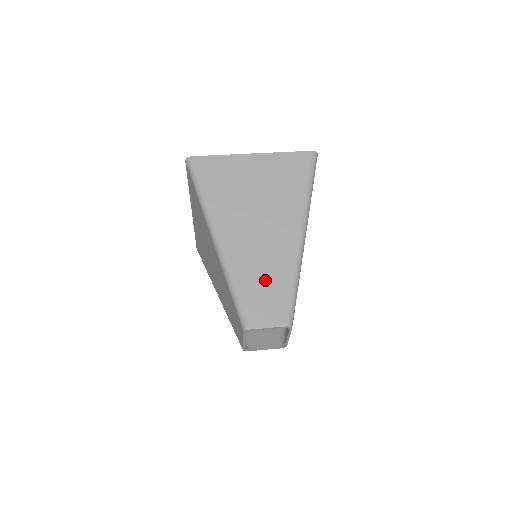
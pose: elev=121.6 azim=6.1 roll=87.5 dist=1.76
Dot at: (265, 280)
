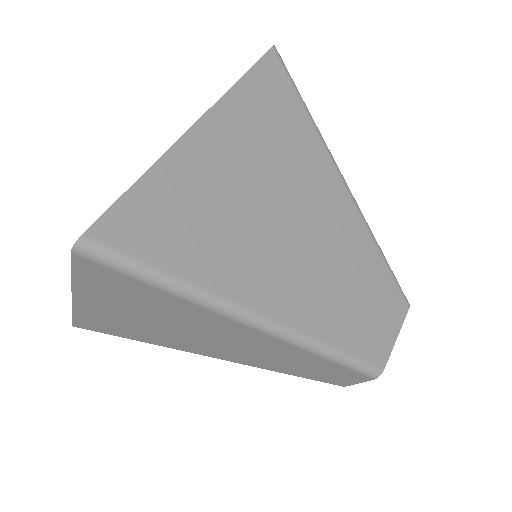
Dot at: (294, 364)
